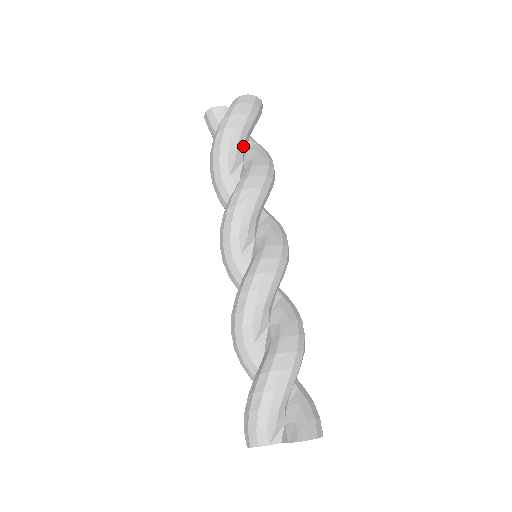
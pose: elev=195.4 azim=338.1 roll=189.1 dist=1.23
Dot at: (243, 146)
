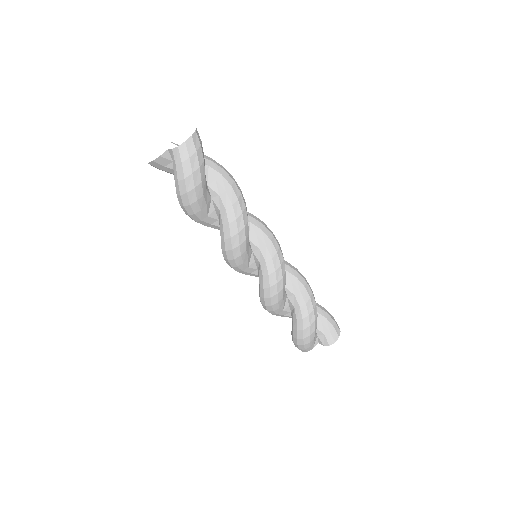
Dot at: (206, 190)
